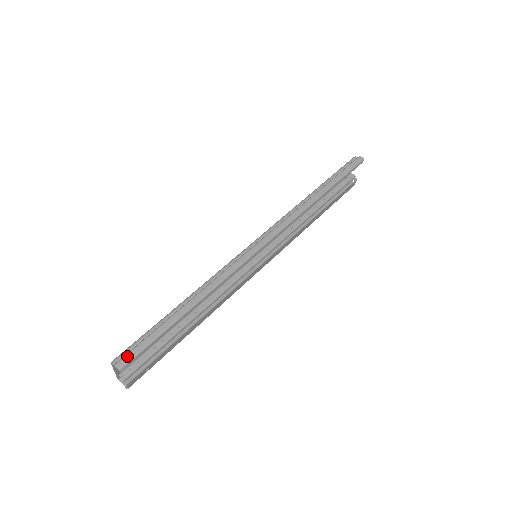
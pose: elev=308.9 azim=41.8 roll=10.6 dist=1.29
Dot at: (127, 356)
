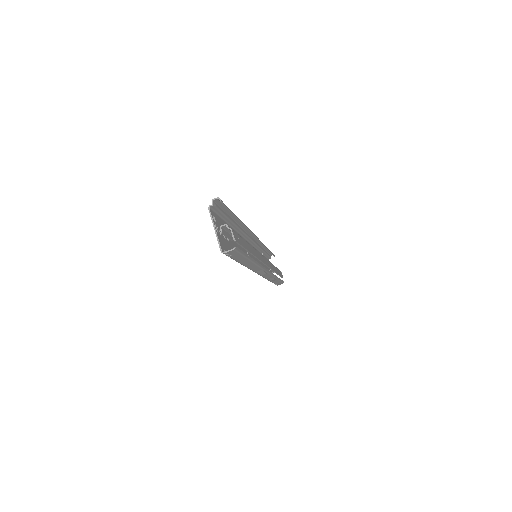
Dot at: (217, 202)
